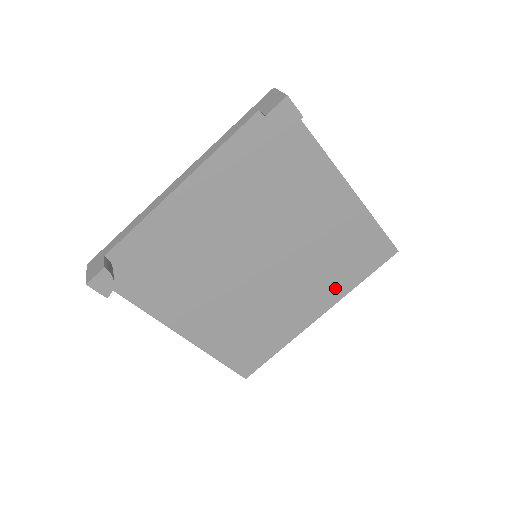
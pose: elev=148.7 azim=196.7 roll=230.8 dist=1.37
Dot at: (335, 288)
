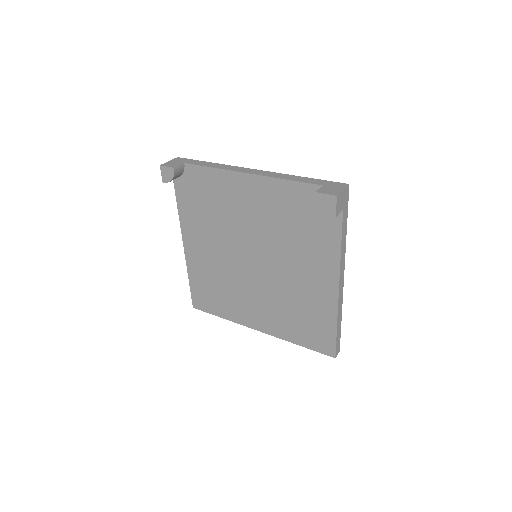
Dot at: (280, 328)
